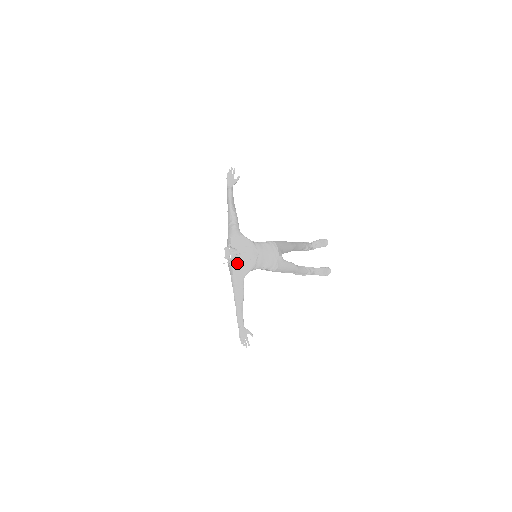
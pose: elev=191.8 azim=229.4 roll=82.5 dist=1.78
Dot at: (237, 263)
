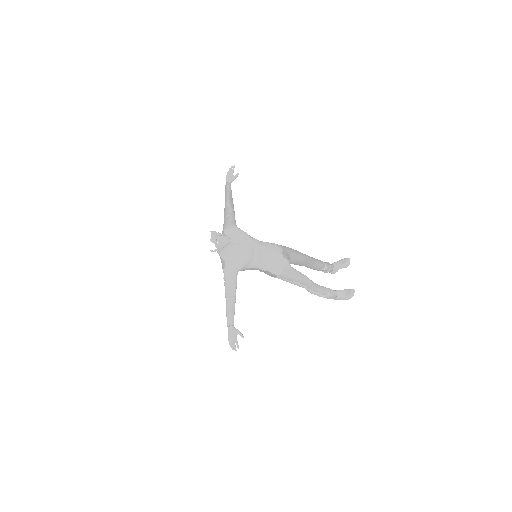
Dot at: (229, 254)
